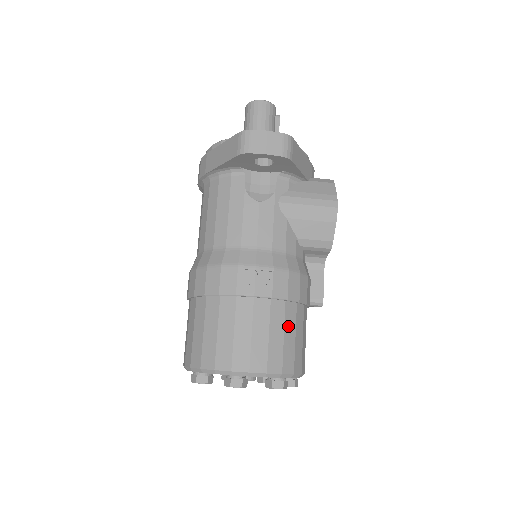
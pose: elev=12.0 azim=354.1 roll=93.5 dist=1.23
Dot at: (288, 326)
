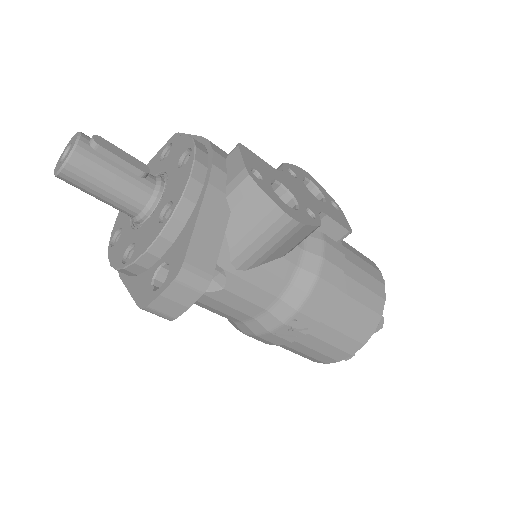
Dot at: (349, 310)
